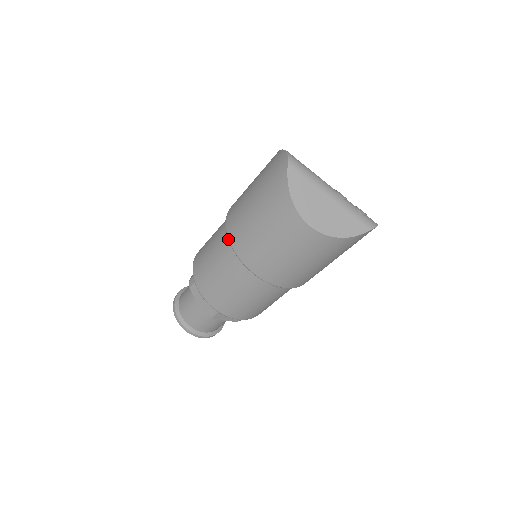
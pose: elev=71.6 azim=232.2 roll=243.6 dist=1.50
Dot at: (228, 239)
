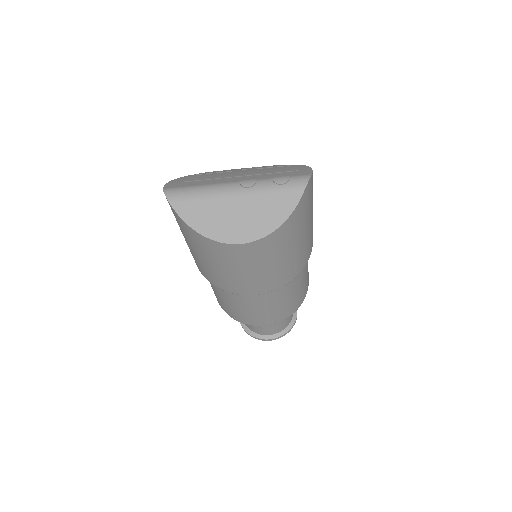
Dot at: occluded
